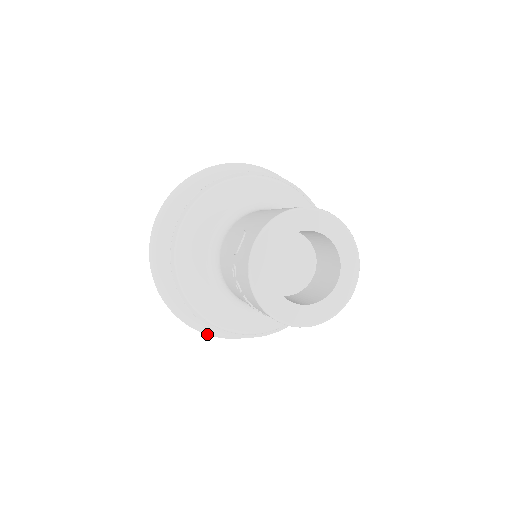
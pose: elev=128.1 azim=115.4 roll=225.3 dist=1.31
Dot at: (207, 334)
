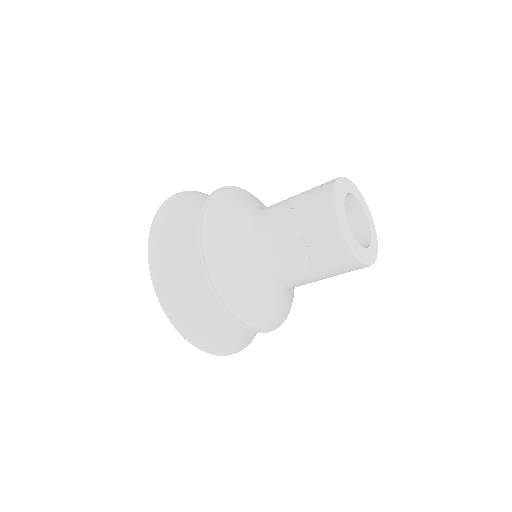
Dot at: (188, 340)
